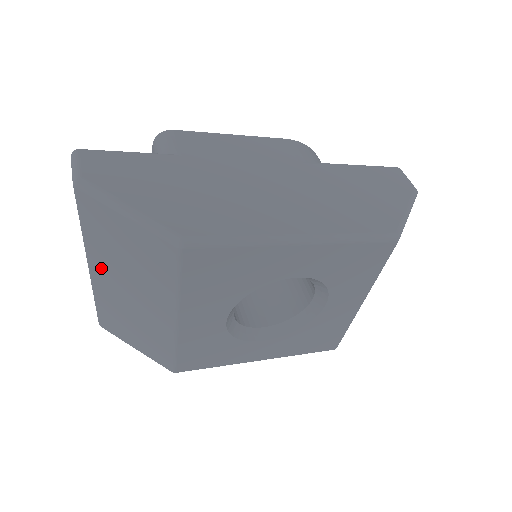
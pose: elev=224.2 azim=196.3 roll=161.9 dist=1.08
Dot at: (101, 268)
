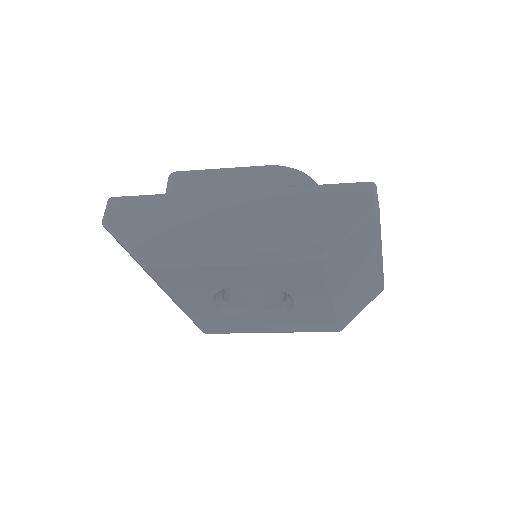
Dot at: occluded
